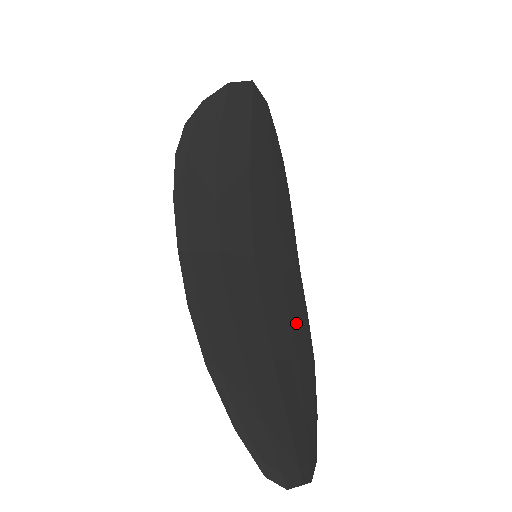
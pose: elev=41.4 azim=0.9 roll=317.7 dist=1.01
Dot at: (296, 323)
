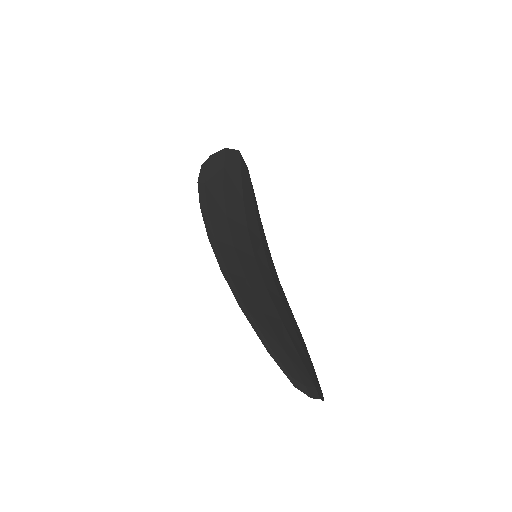
Dot at: (287, 309)
